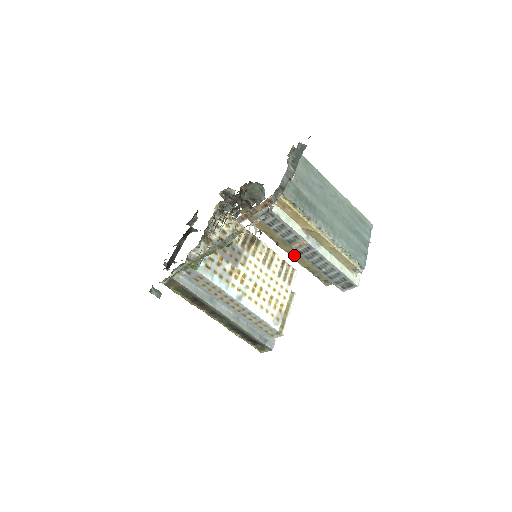
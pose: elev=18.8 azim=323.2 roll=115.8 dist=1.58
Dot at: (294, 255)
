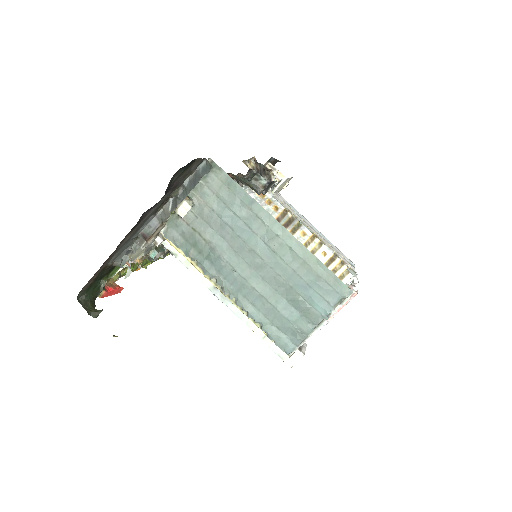
Dot at: occluded
